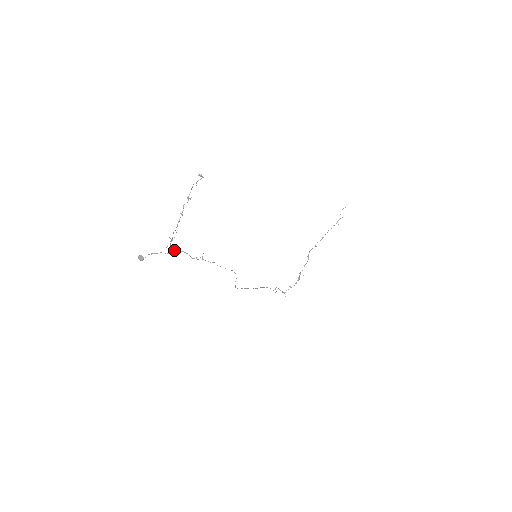
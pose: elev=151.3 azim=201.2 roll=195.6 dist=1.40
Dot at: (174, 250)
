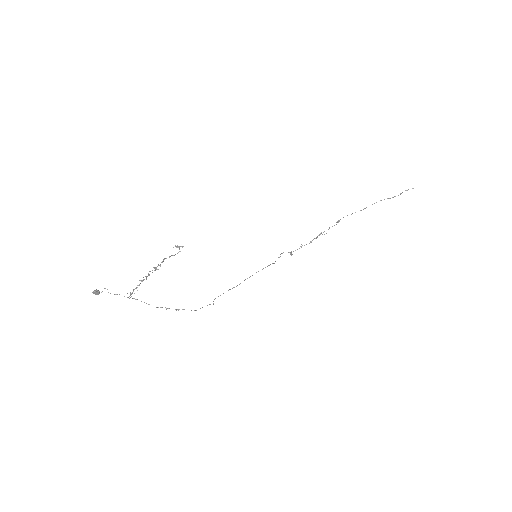
Dot at: occluded
